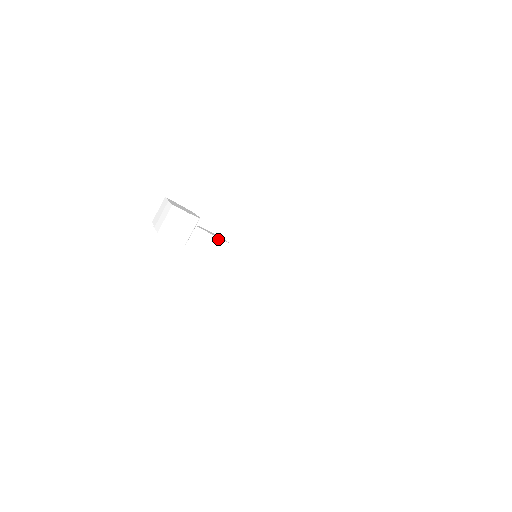
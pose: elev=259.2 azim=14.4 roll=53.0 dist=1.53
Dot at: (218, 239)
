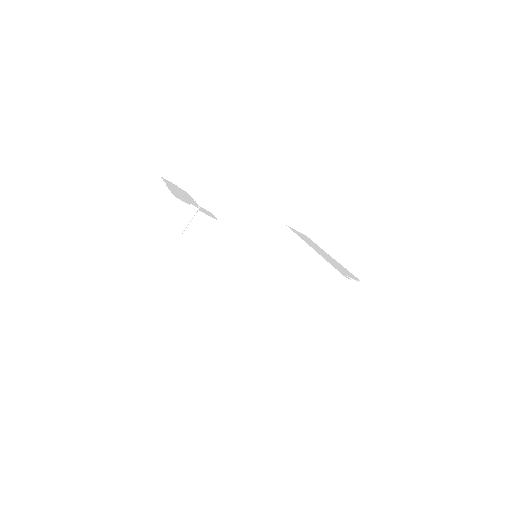
Dot at: (208, 217)
